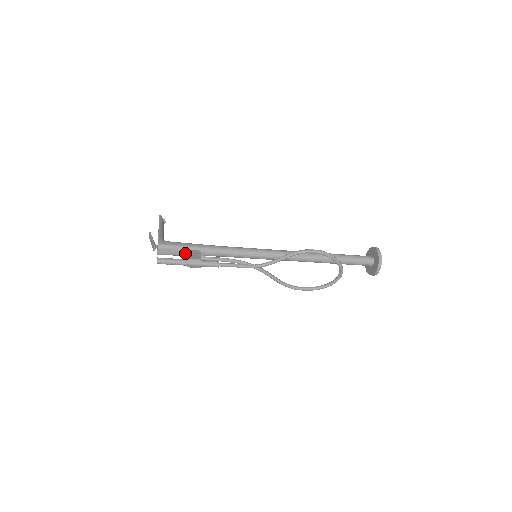
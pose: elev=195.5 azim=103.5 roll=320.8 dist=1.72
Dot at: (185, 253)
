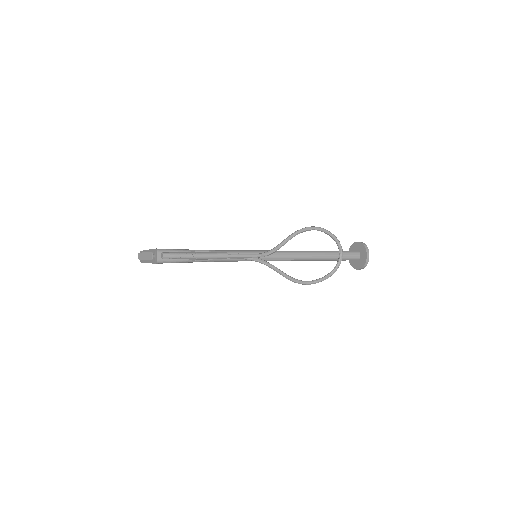
Dot at: occluded
